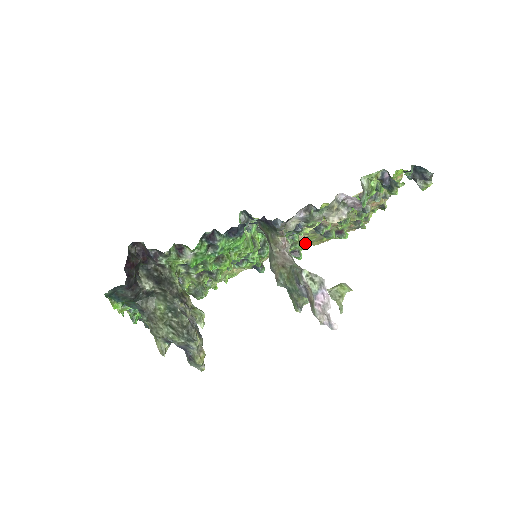
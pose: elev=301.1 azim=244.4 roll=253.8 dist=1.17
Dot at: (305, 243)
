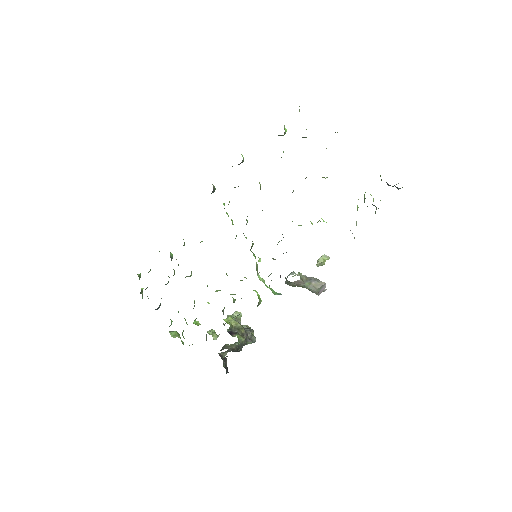
Dot at: occluded
